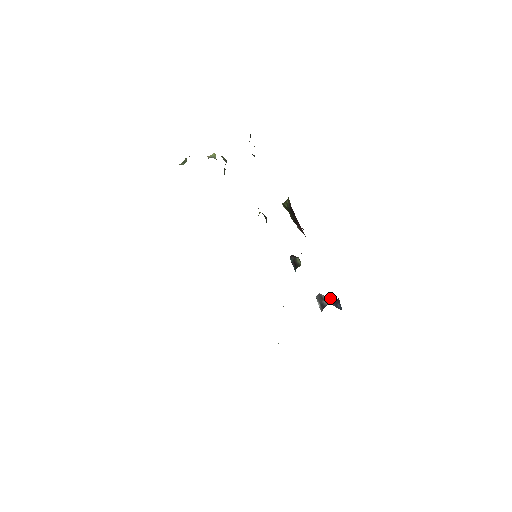
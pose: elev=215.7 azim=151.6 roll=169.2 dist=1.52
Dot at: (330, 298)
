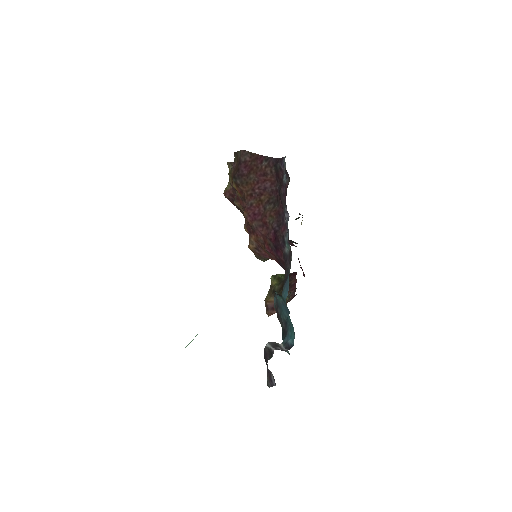
Dot at: occluded
